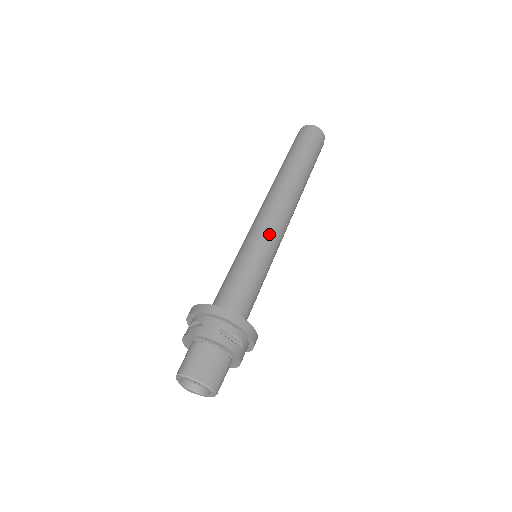
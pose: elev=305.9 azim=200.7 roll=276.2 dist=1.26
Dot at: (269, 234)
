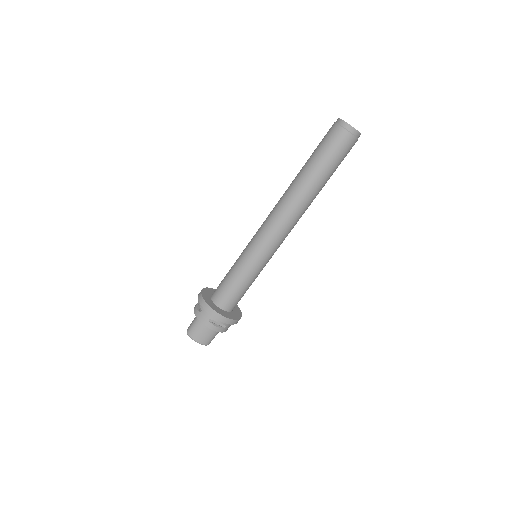
Dot at: (264, 249)
